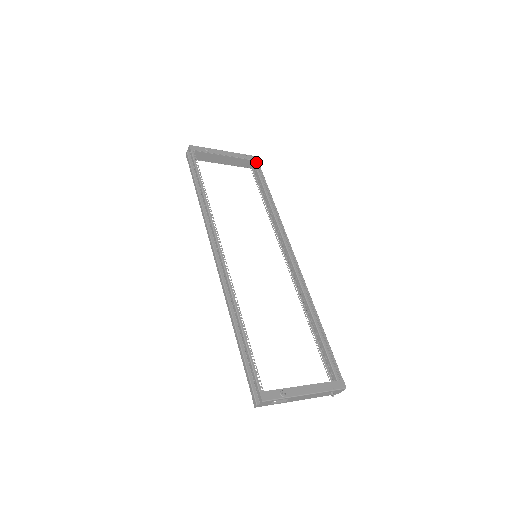
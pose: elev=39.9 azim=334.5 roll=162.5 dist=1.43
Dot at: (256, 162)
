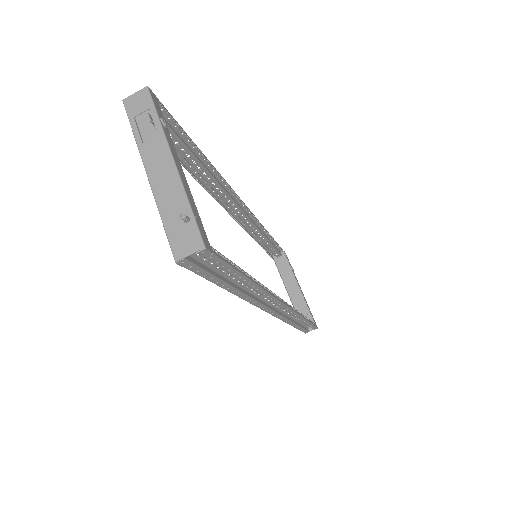
Dot at: (315, 323)
